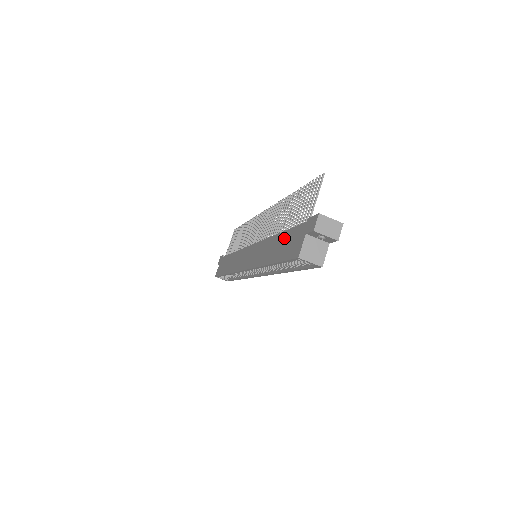
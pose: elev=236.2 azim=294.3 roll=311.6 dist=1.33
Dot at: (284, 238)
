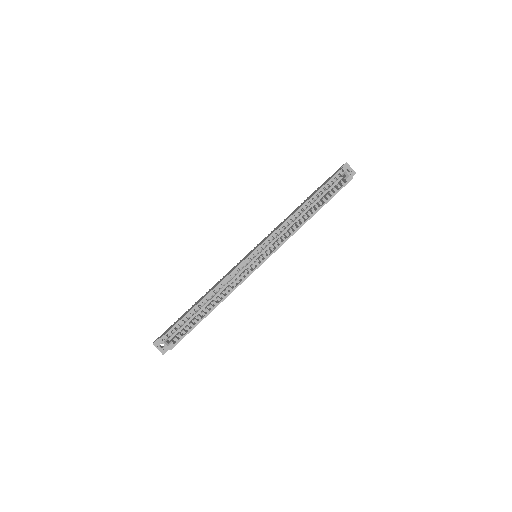
Dot at: (312, 194)
